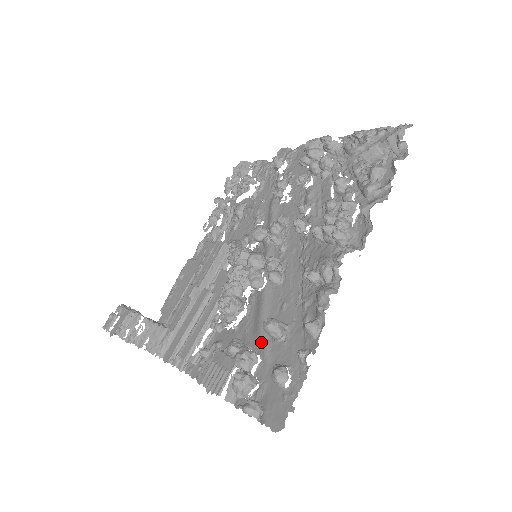
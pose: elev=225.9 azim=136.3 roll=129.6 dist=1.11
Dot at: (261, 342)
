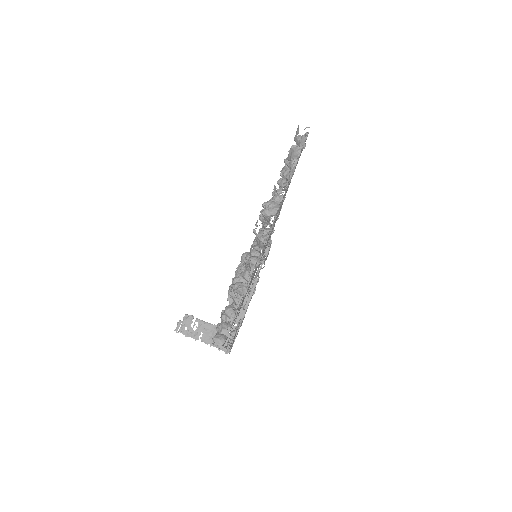
Dot at: occluded
